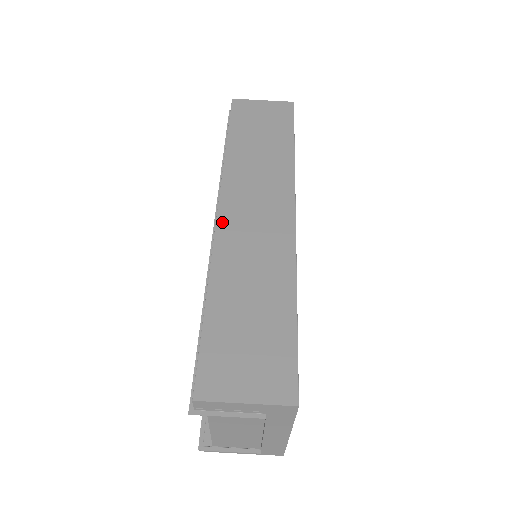
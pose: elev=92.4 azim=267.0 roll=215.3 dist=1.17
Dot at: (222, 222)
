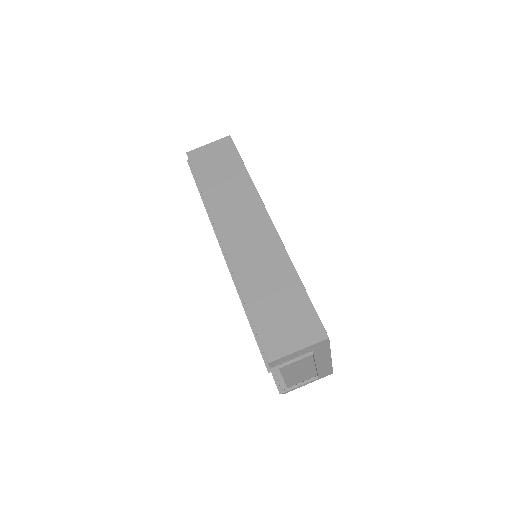
Dot at: (228, 248)
